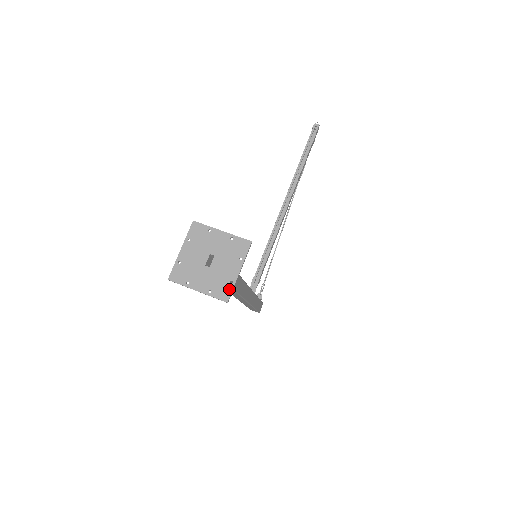
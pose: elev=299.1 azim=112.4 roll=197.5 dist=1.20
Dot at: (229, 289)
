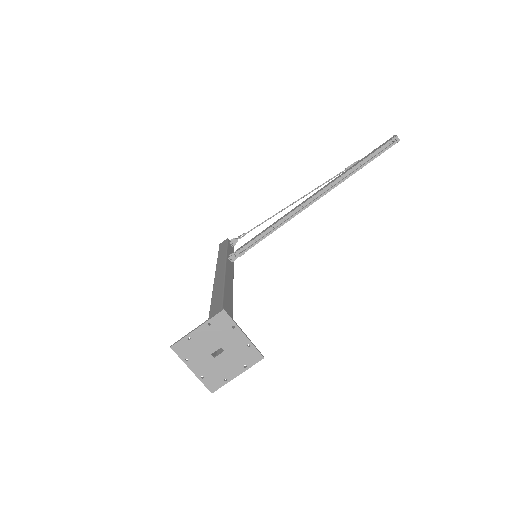
Dot at: (220, 384)
